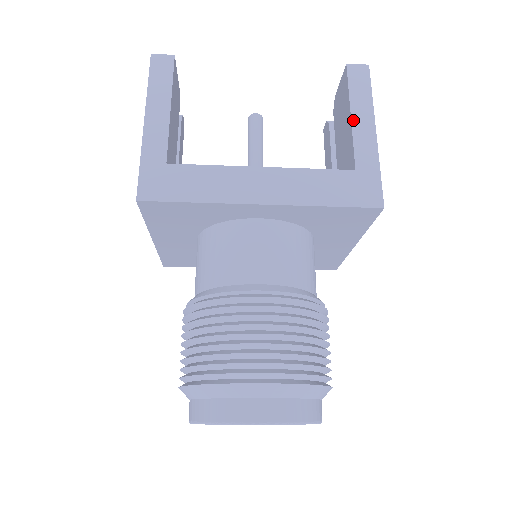
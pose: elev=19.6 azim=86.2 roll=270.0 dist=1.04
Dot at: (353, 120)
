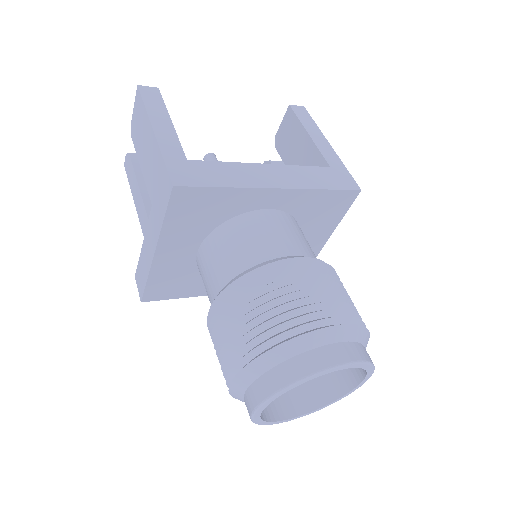
Dot at: (312, 137)
